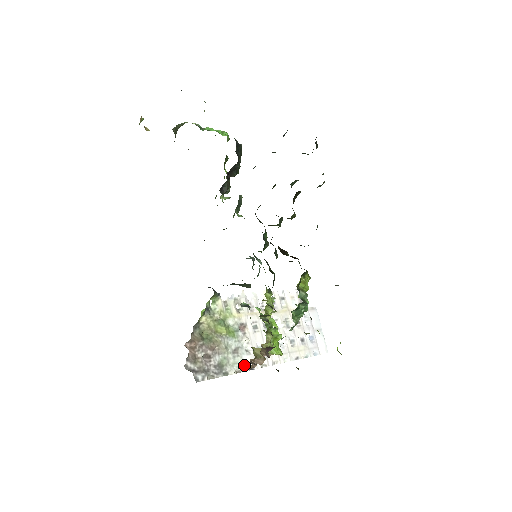
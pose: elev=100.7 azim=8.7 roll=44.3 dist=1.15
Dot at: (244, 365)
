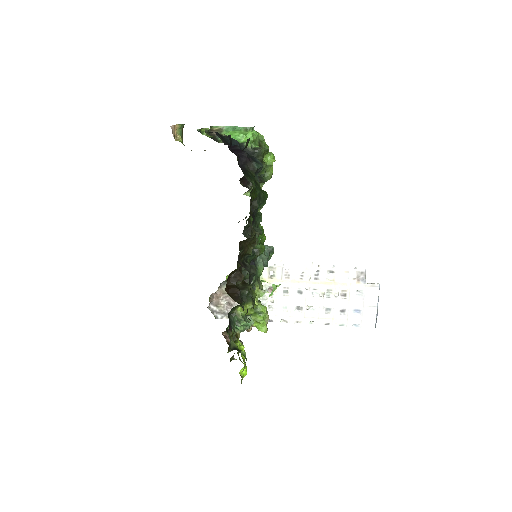
Dot at: occluded
